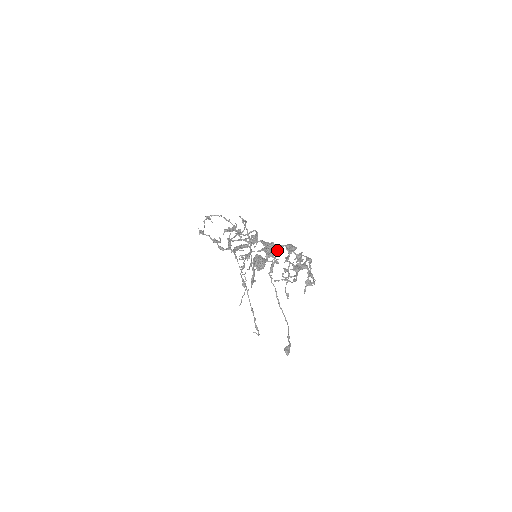
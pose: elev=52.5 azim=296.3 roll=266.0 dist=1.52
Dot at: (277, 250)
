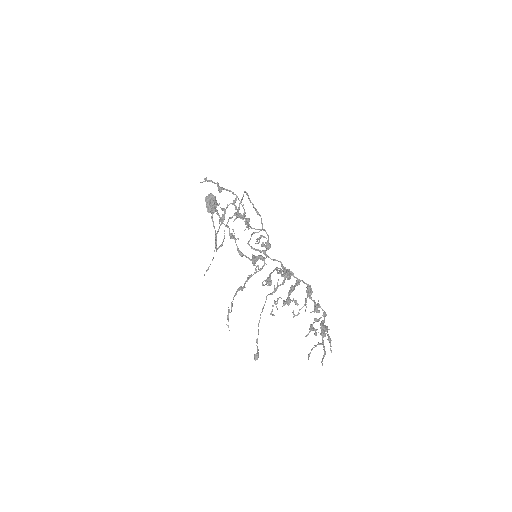
Dot at: occluded
